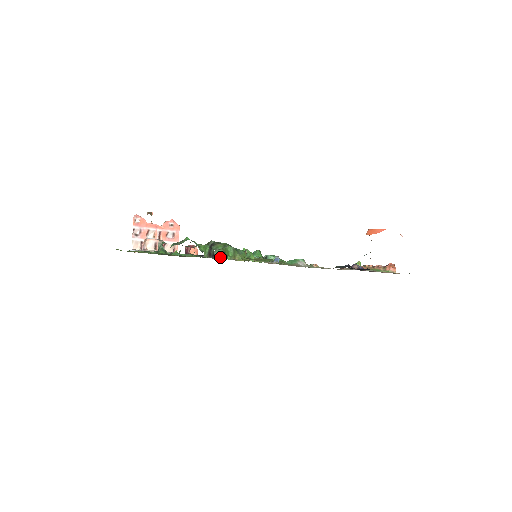
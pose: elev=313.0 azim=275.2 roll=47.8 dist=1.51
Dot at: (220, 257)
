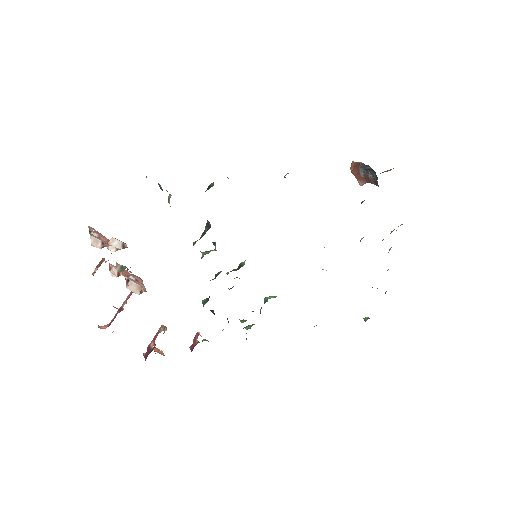
Dot at: (215, 248)
